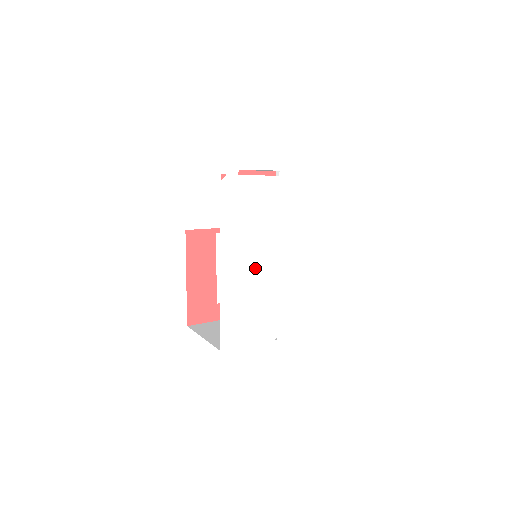
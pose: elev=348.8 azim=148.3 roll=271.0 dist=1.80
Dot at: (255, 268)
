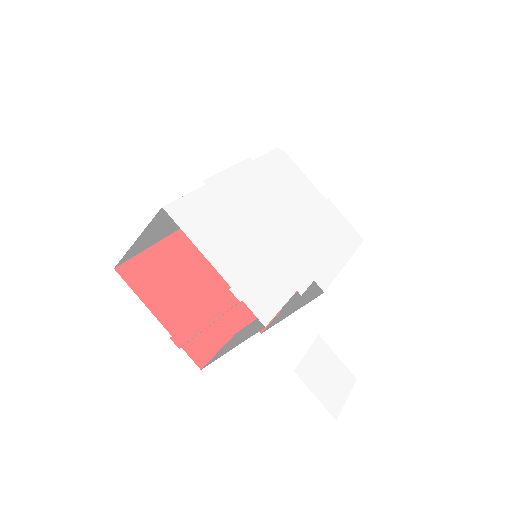
Dot at: (261, 212)
